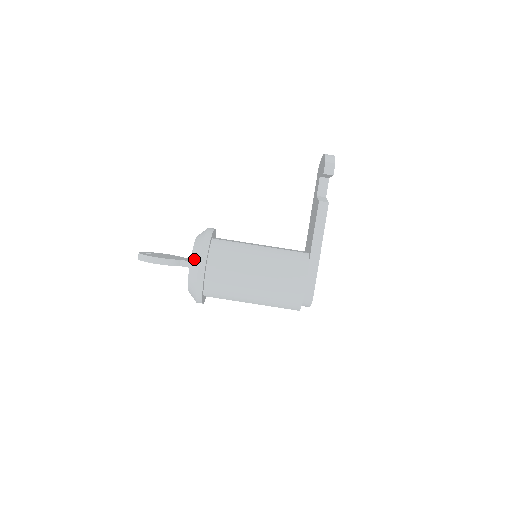
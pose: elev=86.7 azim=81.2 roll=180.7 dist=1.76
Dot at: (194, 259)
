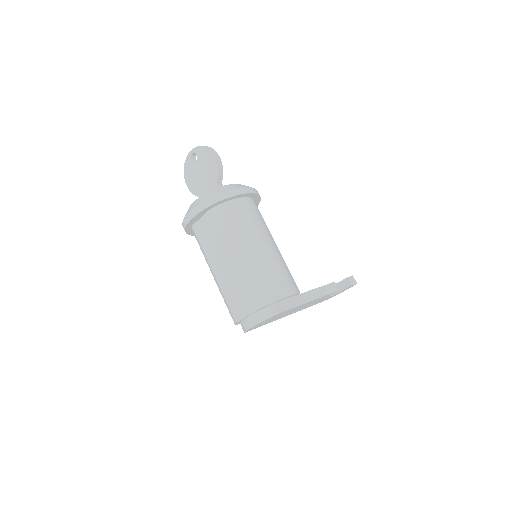
Dot at: occluded
